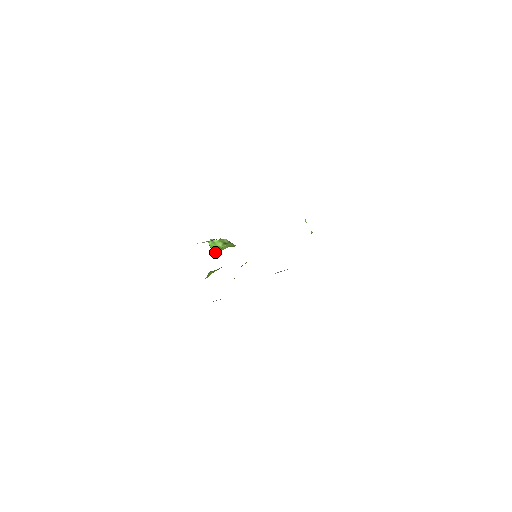
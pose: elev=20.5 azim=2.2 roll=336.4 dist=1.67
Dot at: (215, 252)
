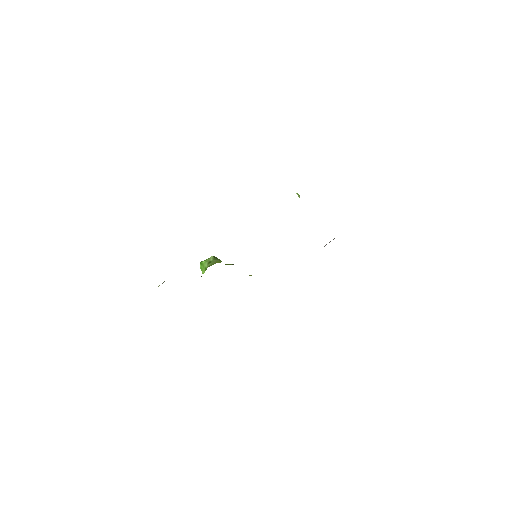
Dot at: occluded
